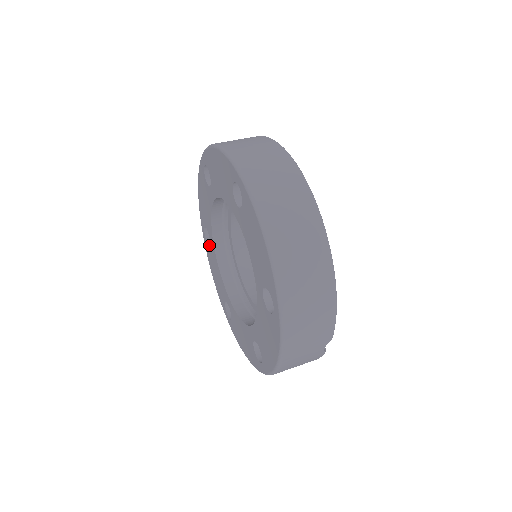
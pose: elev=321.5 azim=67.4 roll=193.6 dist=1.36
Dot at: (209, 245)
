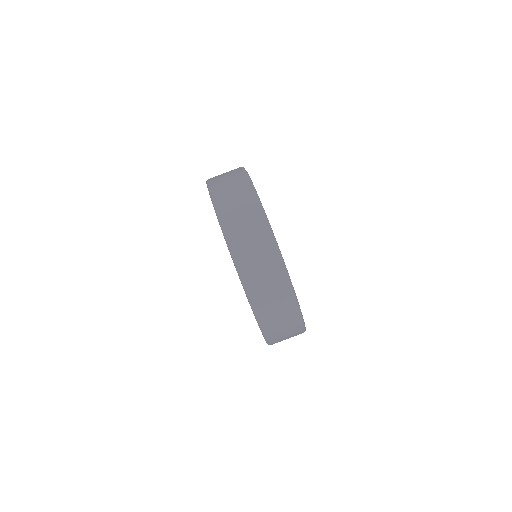
Dot at: occluded
